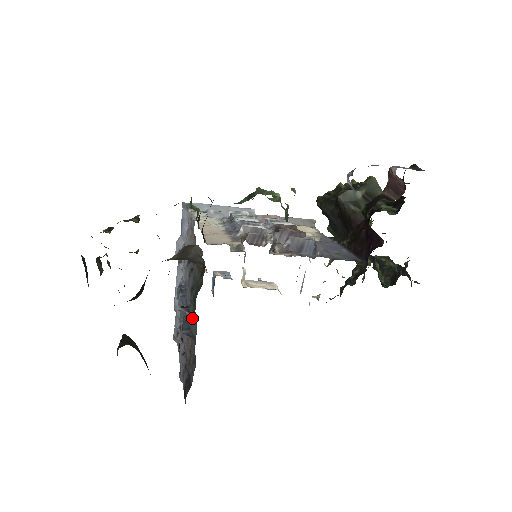
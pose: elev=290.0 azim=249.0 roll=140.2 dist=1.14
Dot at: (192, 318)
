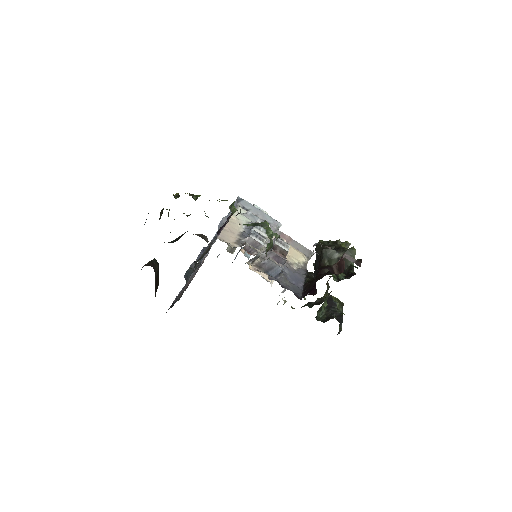
Dot at: (191, 272)
